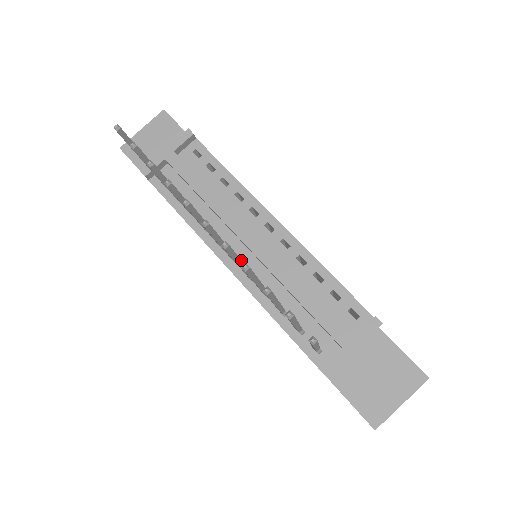
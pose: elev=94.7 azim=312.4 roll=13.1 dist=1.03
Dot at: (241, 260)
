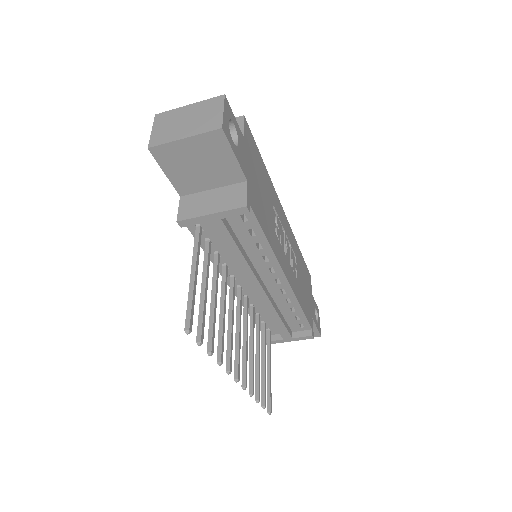
Dot at: (244, 290)
